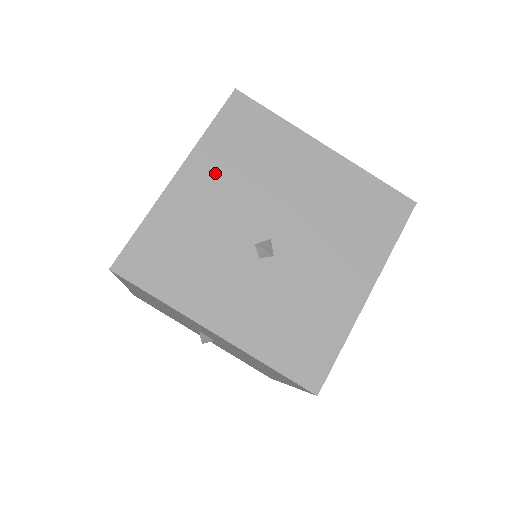
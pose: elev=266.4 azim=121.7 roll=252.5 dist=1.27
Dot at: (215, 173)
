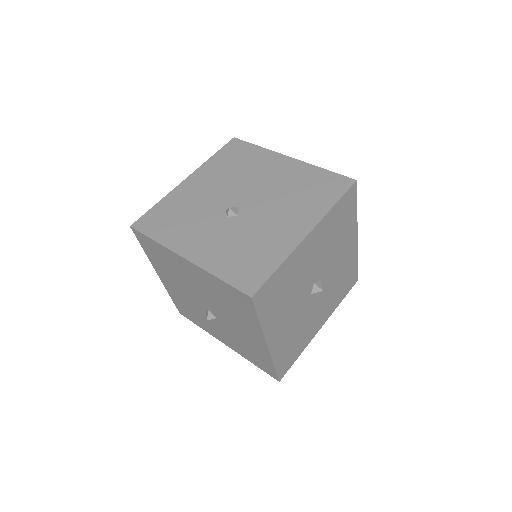
Dot at: occluded
